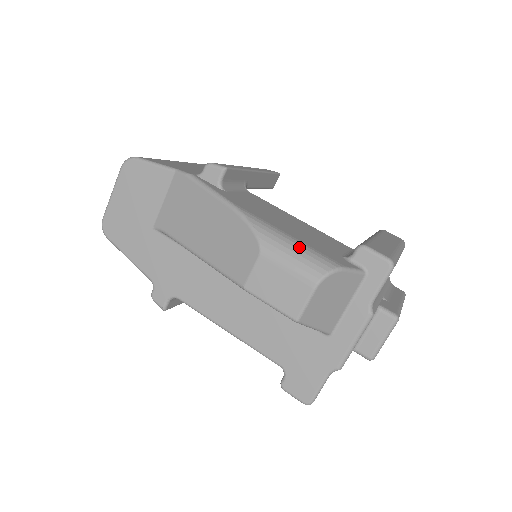
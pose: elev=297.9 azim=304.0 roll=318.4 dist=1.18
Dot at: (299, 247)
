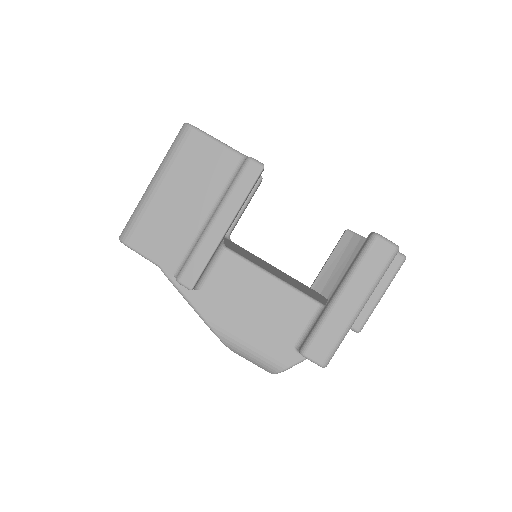
Dot at: (255, 357)
